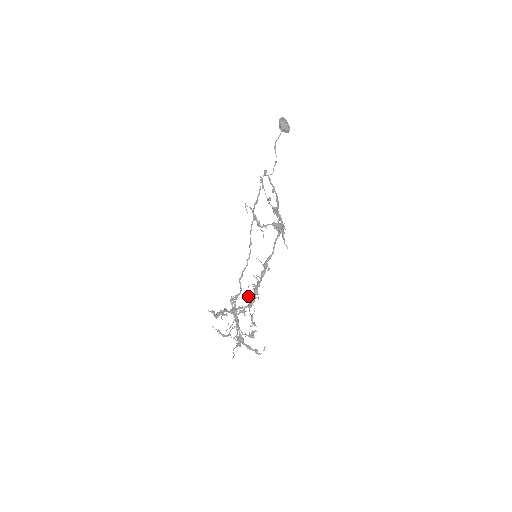
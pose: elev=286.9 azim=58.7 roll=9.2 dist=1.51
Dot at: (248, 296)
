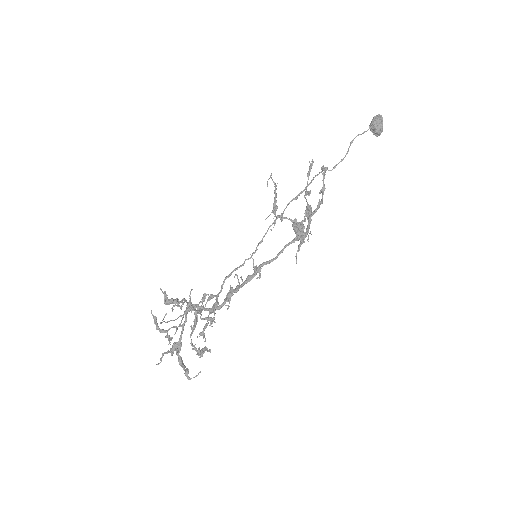
Dot at: (215, 296)
